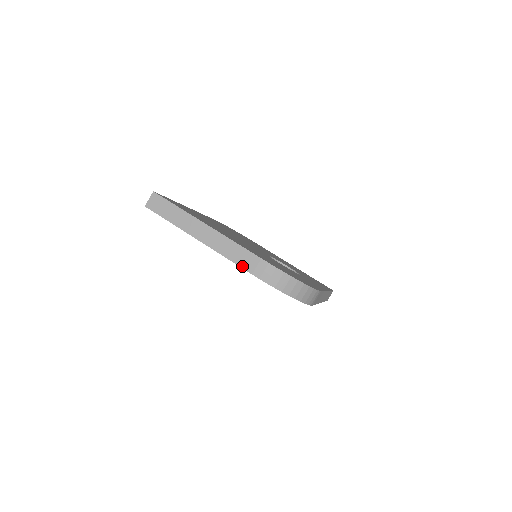
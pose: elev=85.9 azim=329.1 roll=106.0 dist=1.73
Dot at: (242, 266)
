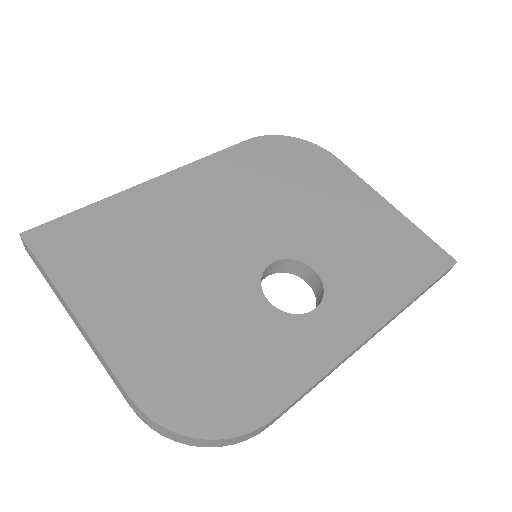
Dot at: (118, 388)
